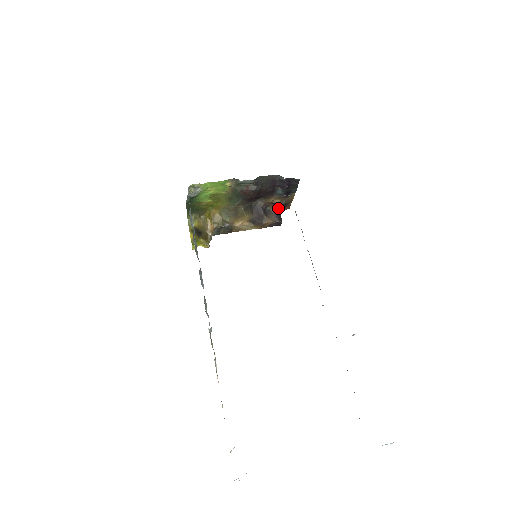
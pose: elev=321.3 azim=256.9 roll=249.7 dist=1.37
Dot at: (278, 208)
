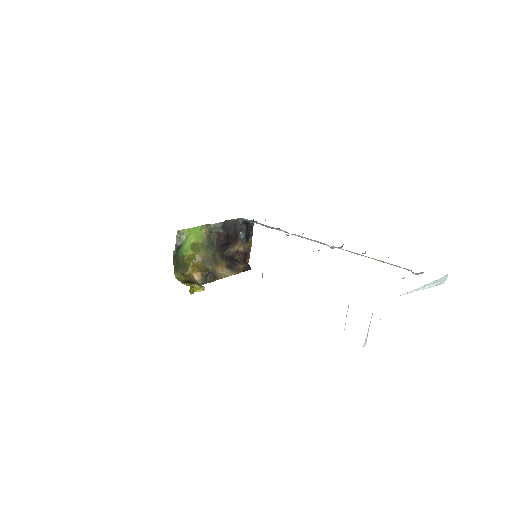
Dot at: (242, 259)
